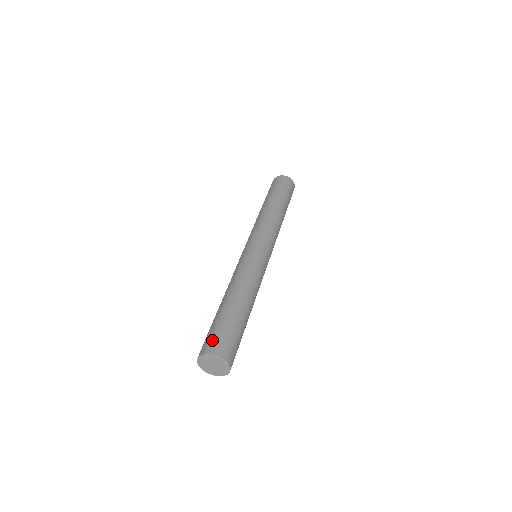
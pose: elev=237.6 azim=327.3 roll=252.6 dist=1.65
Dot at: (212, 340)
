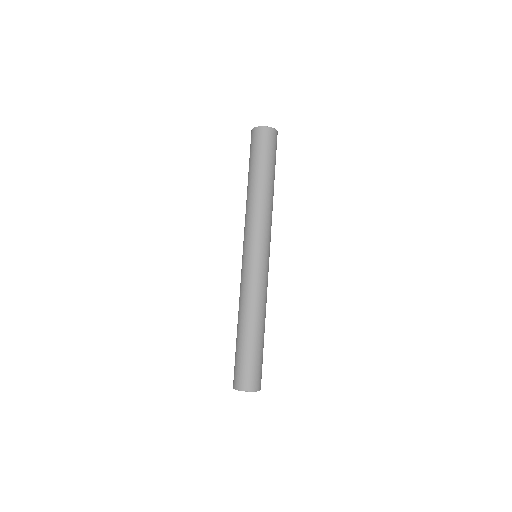
Dot at: (238, 376)
